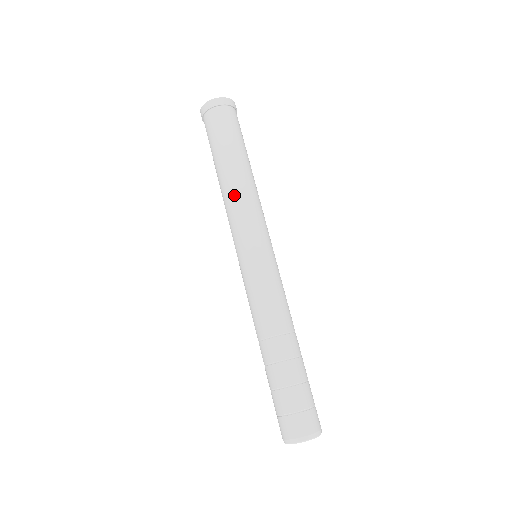
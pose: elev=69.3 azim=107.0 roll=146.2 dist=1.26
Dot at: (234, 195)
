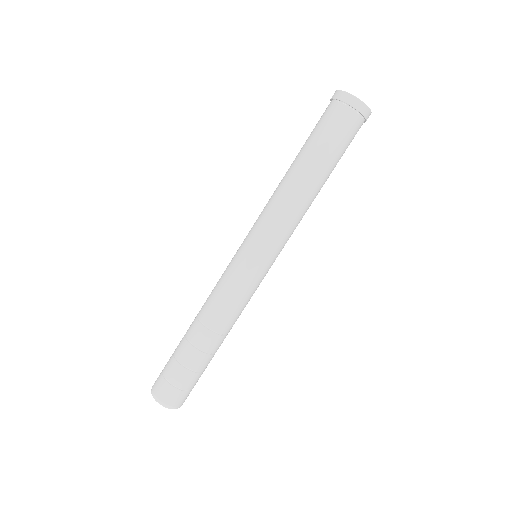
Dot at: (288, 201)
